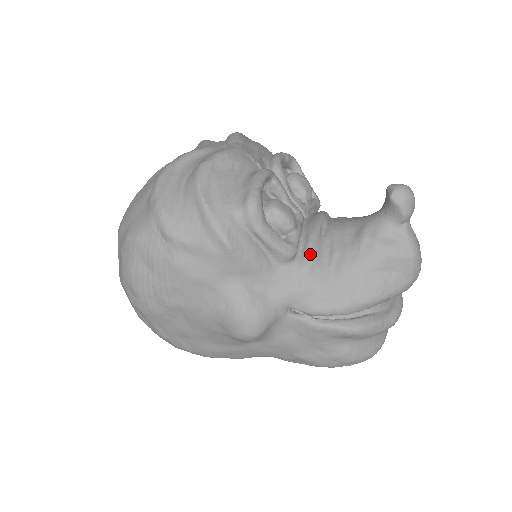
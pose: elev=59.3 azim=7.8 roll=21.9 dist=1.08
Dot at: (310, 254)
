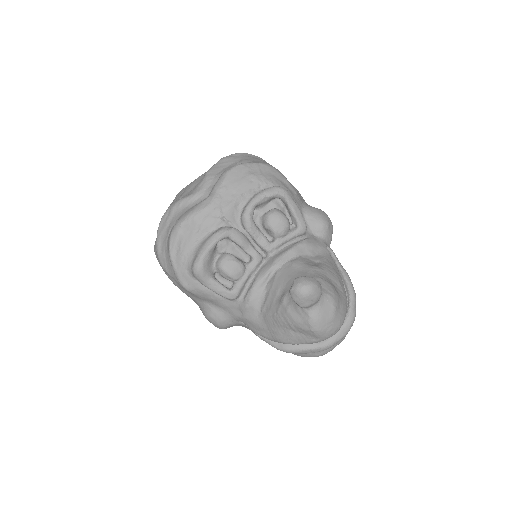
Dot at: (248, 299)
